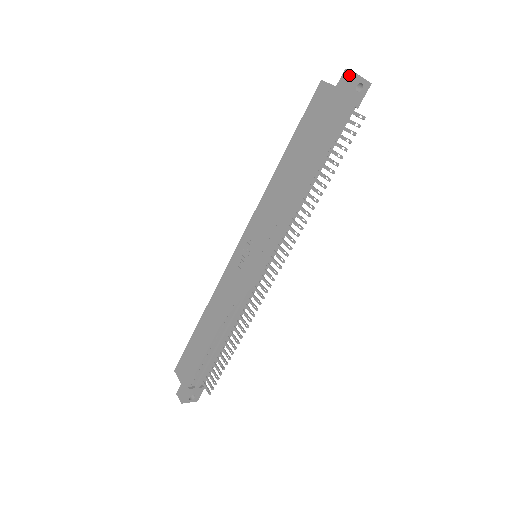
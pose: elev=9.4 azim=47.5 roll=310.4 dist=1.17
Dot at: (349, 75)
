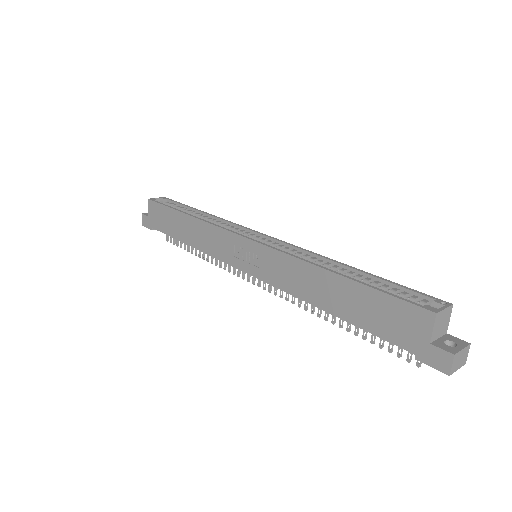
Dot at: (446, 364)
